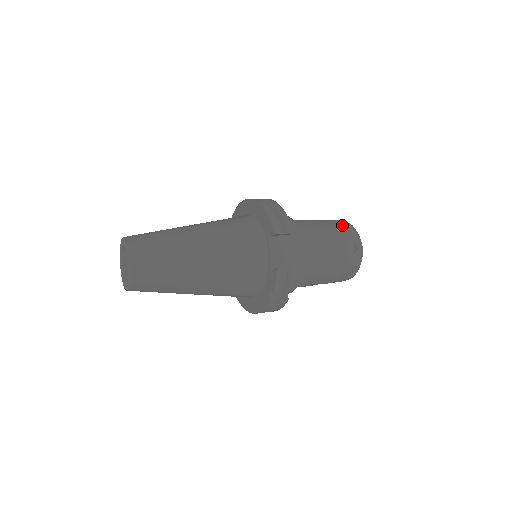
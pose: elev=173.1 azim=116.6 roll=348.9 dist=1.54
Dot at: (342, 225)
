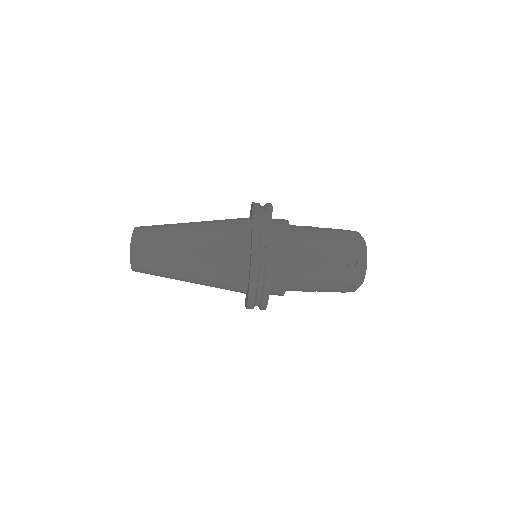
Dot at: occluded
